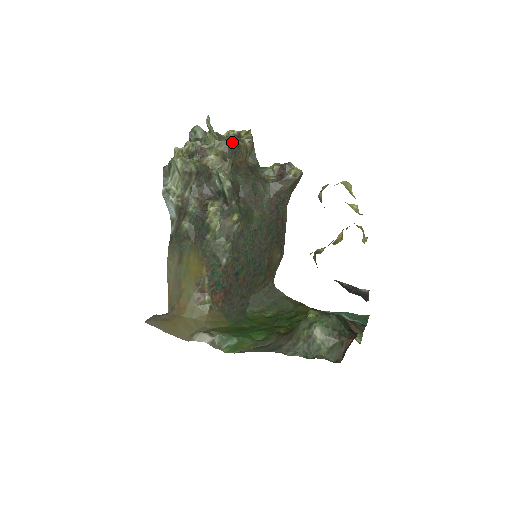
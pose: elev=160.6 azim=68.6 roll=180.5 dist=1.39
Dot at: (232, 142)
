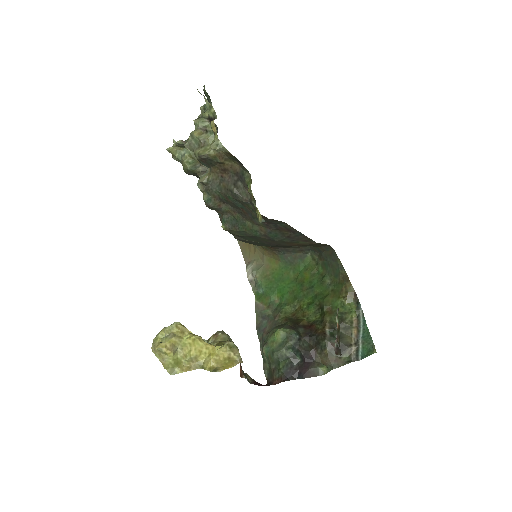
Dot at: (198, 158)
